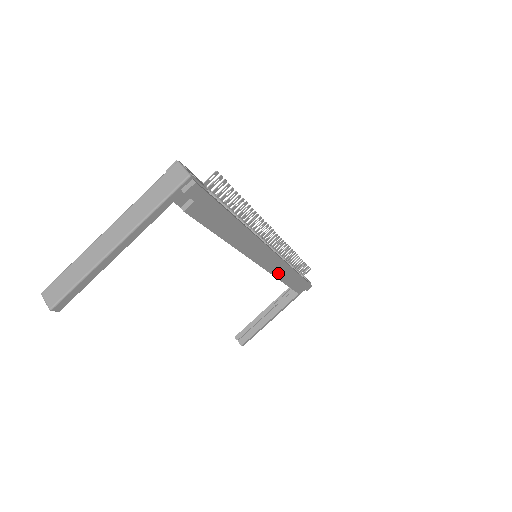
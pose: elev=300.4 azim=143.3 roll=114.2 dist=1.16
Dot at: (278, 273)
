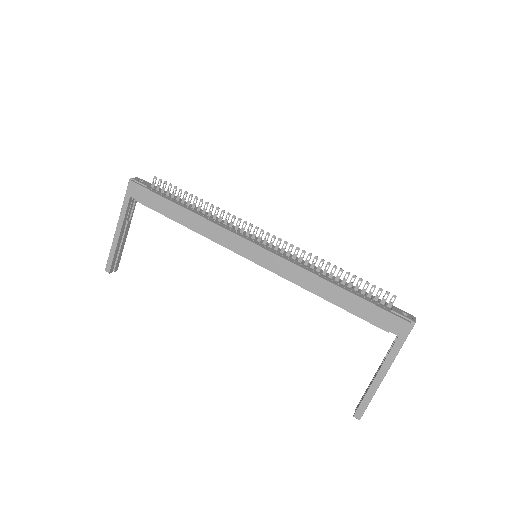
Dot at: (293, 277)
